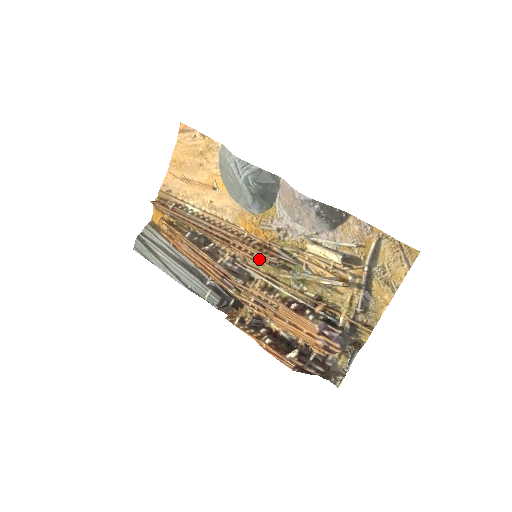
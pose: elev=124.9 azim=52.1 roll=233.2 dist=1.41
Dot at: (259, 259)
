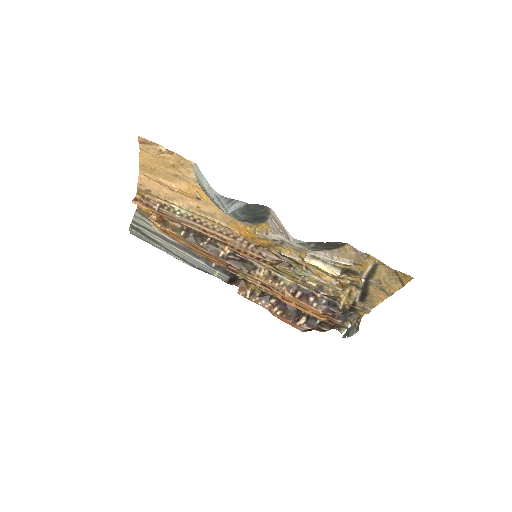
Dot at: (260, 260)
